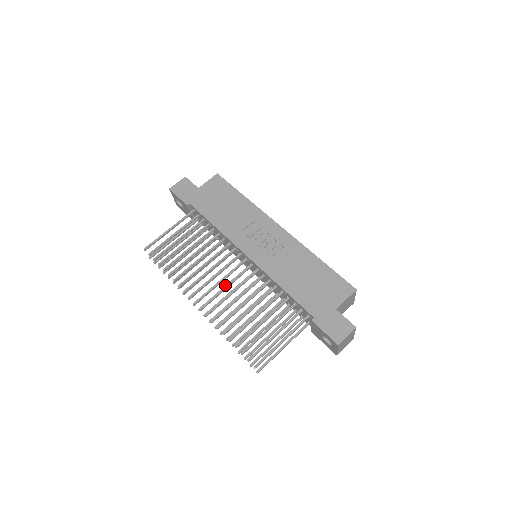
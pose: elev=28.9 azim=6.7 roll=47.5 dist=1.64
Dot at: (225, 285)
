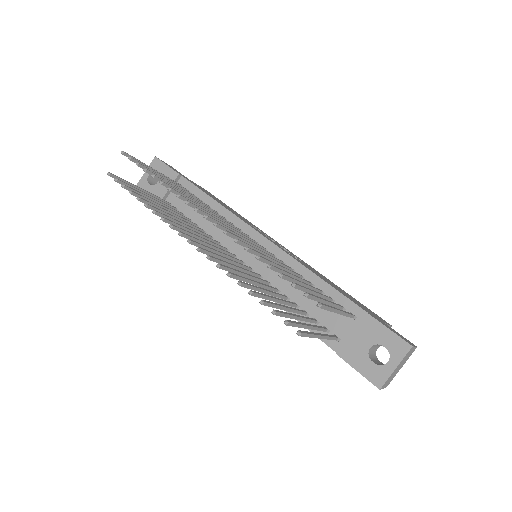
Dot at: occluded
